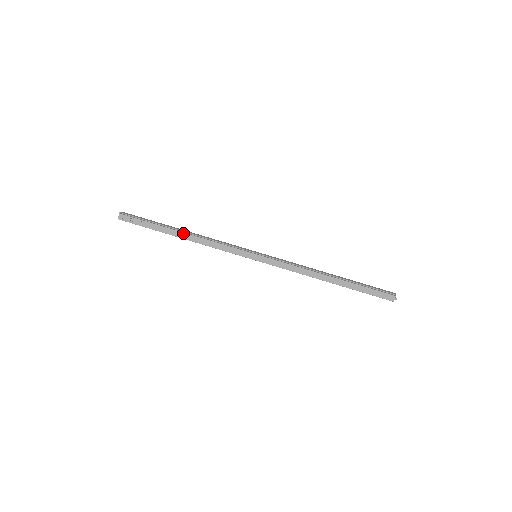
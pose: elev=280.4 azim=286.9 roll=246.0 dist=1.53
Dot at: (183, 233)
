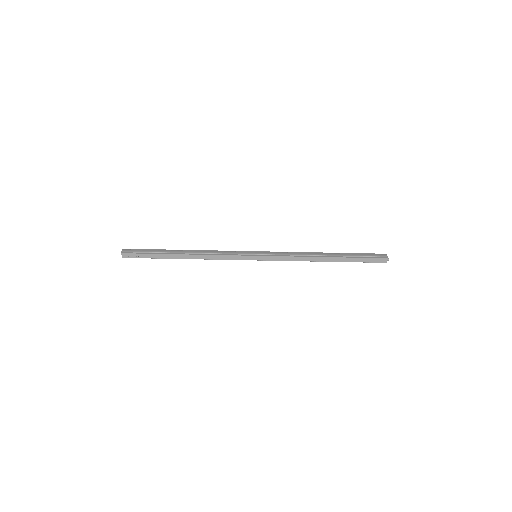
Dot at: (185, 255)
